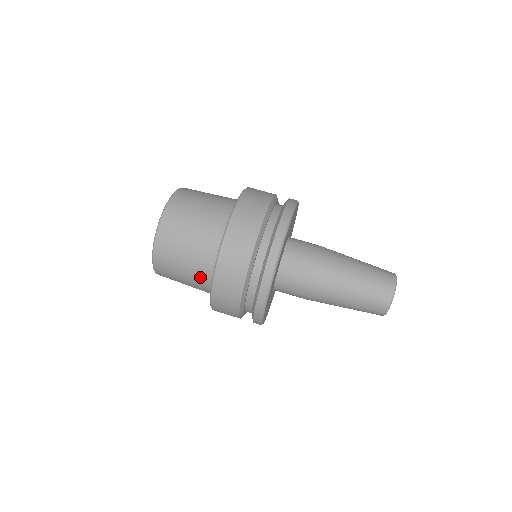
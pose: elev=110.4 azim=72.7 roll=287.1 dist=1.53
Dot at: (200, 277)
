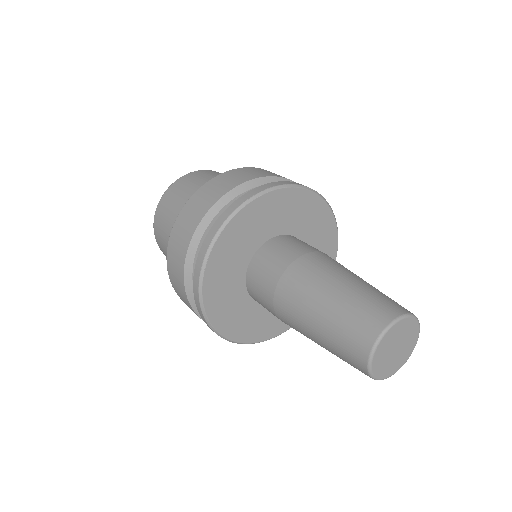
Dot at: occluded
